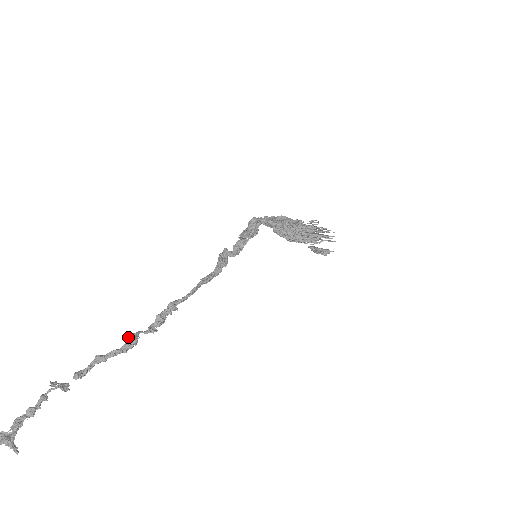
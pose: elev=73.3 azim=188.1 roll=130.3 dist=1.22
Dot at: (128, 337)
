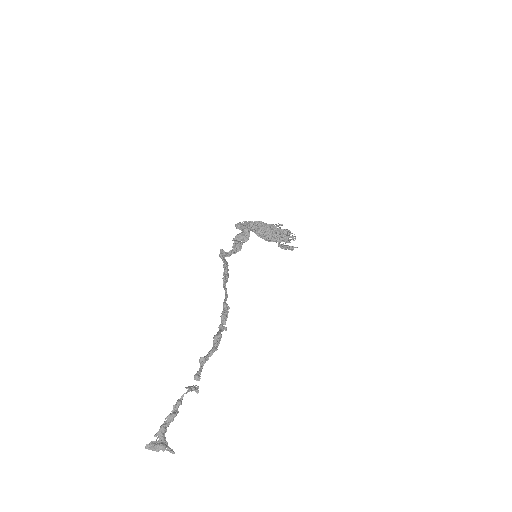
Dot at: (216, 337)
